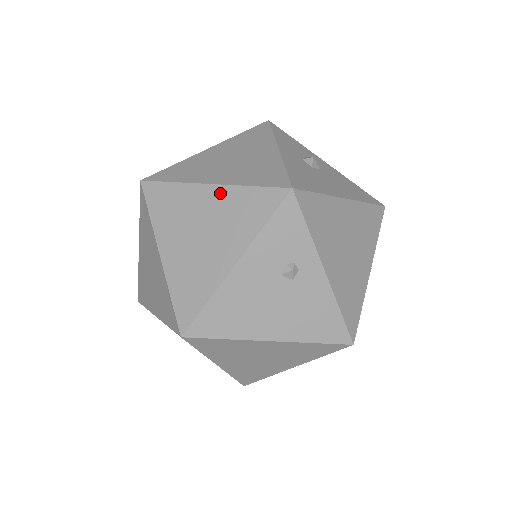
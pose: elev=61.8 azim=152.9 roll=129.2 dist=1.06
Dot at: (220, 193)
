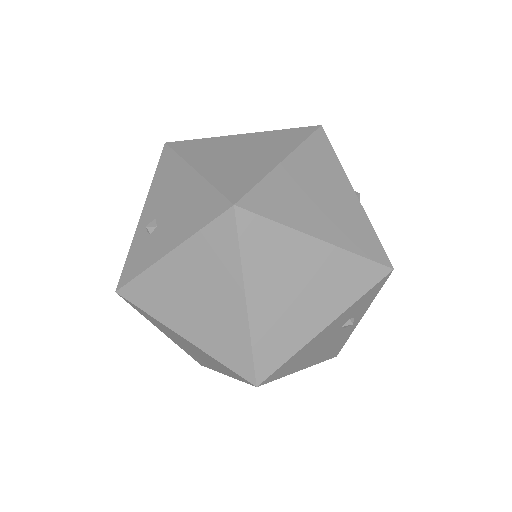
Dot at: (329, 253)
